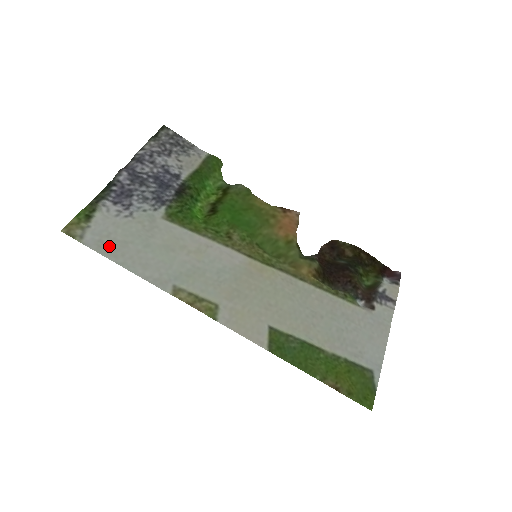
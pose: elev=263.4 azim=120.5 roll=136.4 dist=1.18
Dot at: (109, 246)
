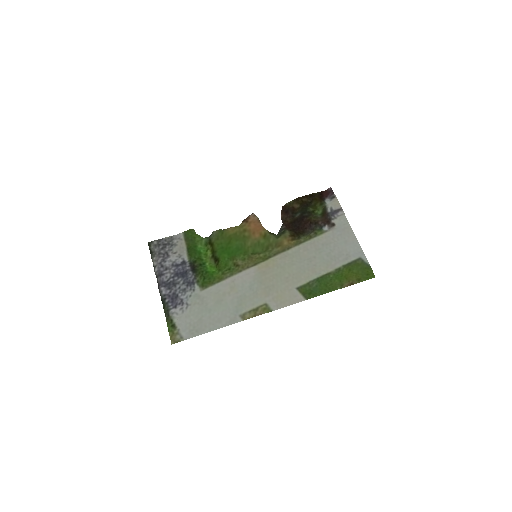
Dot at: (196, 329)
